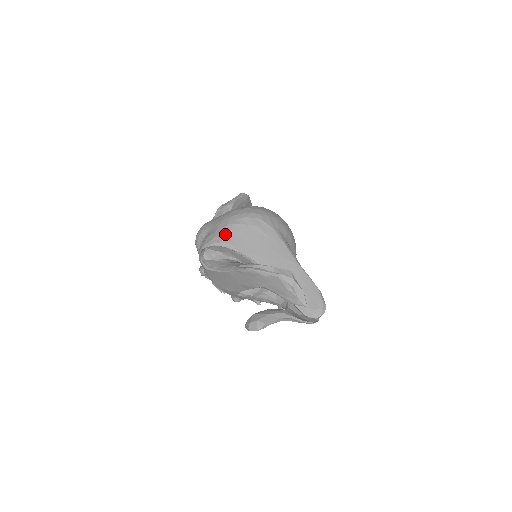
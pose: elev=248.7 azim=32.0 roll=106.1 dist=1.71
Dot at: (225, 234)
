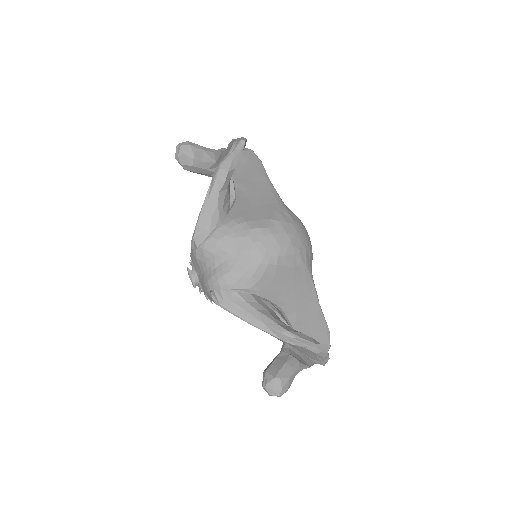
Dot at: (256, 277)
